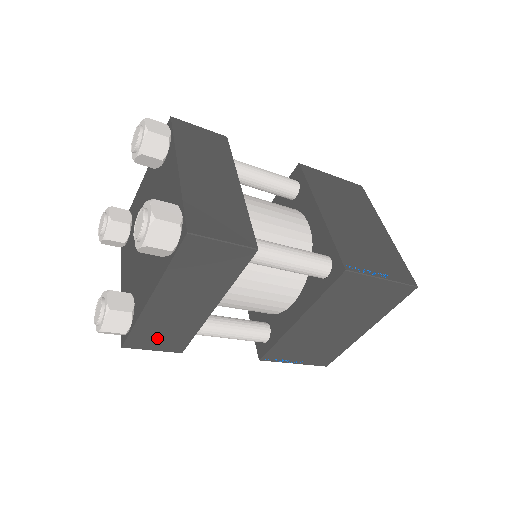
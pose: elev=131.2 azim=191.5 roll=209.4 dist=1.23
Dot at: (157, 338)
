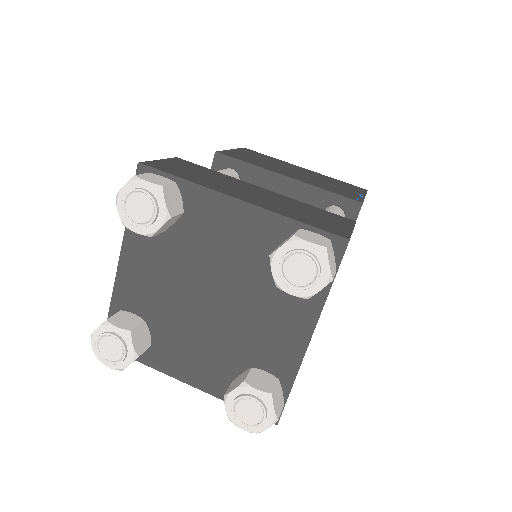
Dot at: occluded
